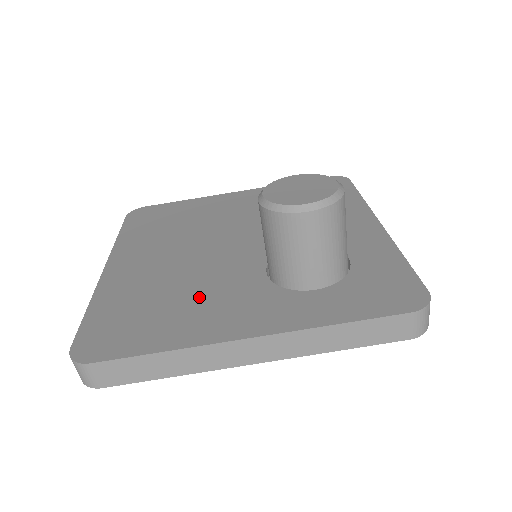
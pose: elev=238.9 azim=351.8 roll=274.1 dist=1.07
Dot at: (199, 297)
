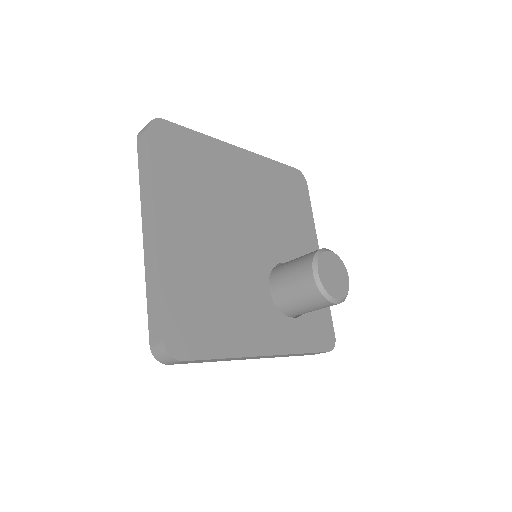
Dot at: (236, 303)
